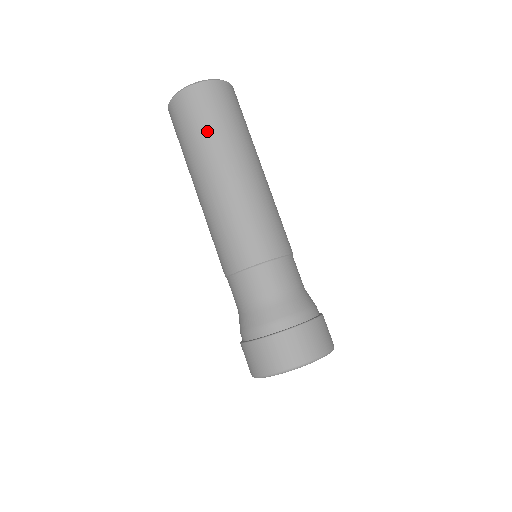
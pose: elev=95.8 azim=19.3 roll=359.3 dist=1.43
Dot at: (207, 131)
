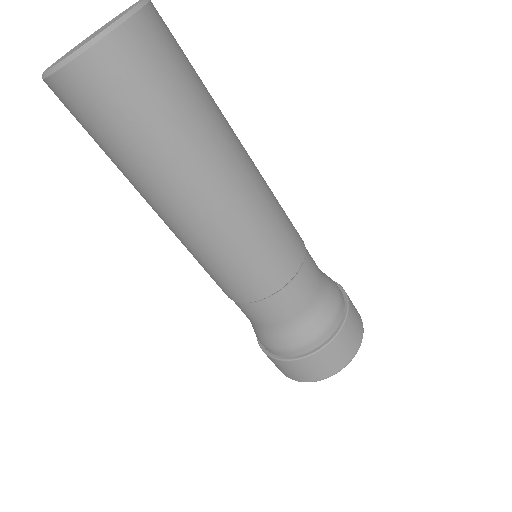
Dot at: (114, 153)
